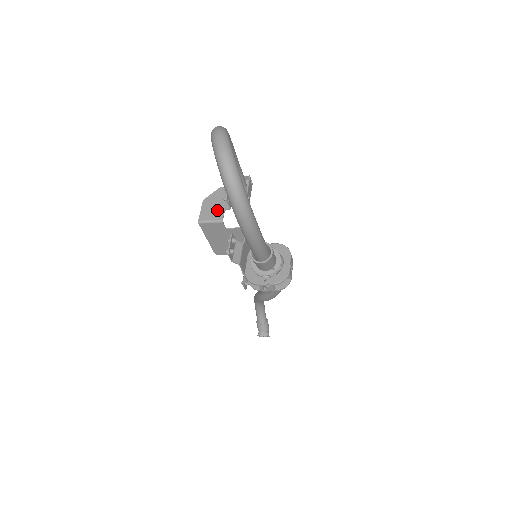
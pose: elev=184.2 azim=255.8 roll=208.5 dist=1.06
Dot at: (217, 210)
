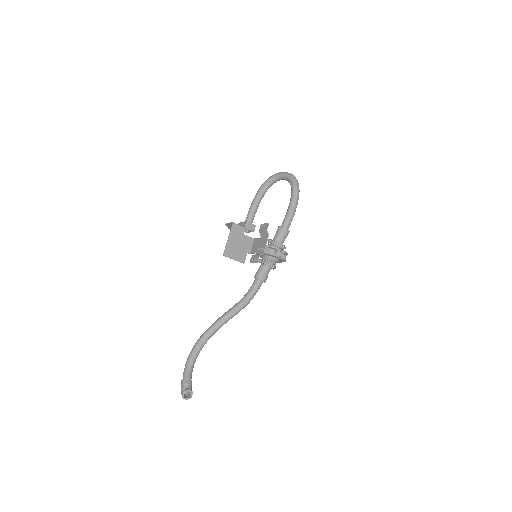
Dot at: occluded
